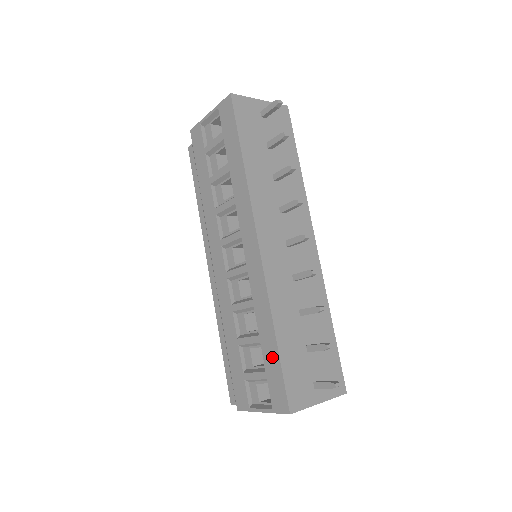
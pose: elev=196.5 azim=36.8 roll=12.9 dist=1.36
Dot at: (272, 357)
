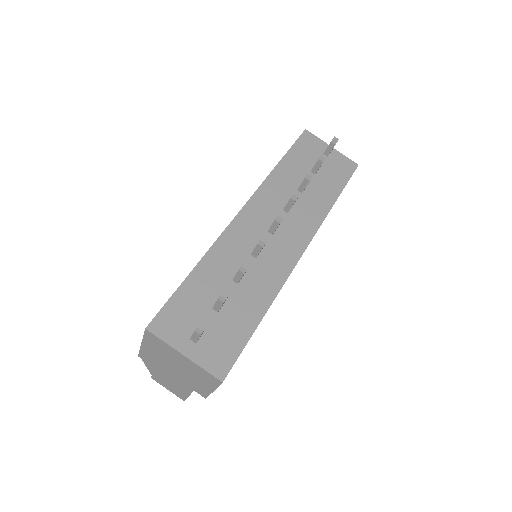
Dot at: occluded
